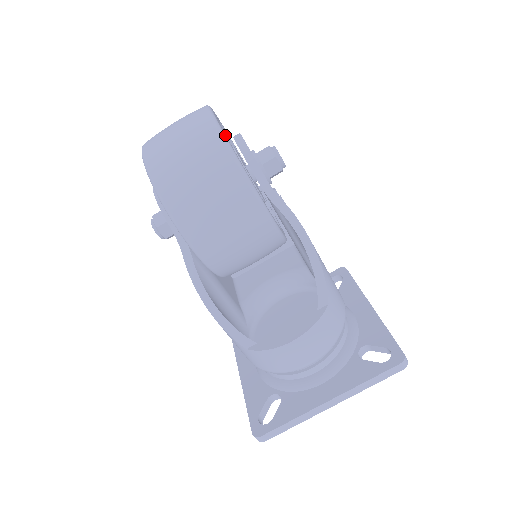
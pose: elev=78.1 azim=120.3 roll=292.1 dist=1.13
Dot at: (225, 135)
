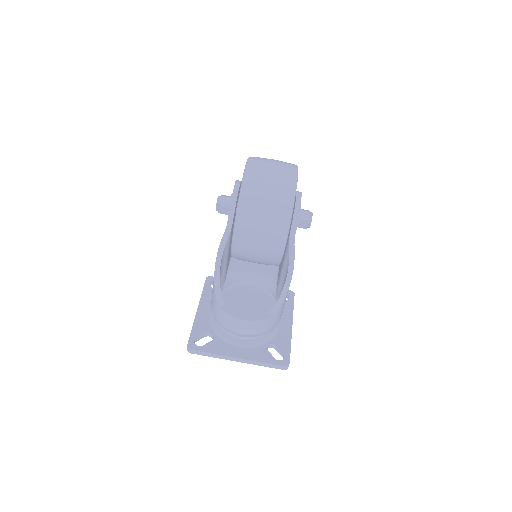
Dot at: occluded
